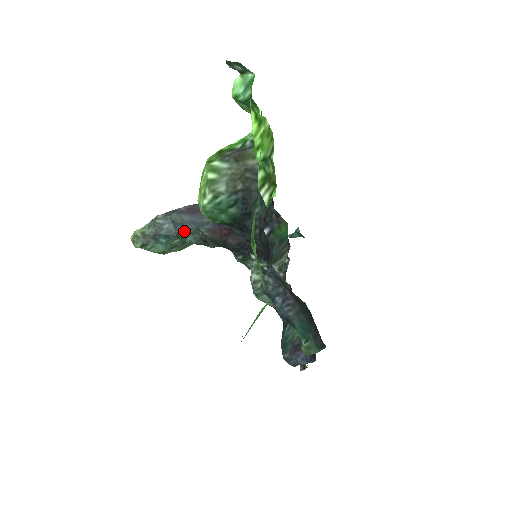
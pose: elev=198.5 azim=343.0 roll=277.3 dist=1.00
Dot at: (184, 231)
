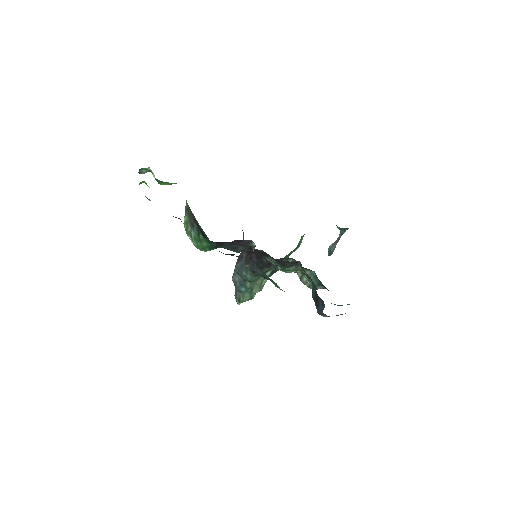
Dot at: (243, 274)
